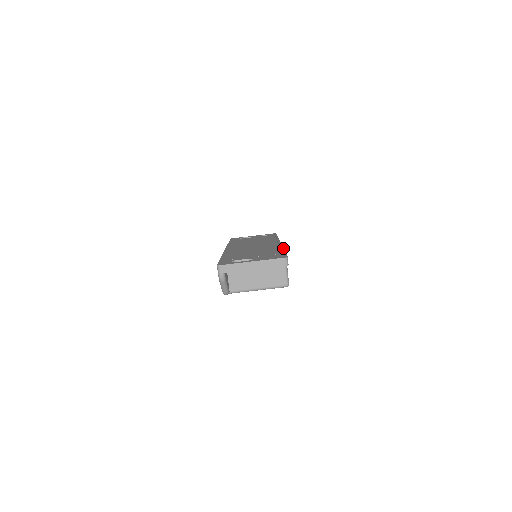
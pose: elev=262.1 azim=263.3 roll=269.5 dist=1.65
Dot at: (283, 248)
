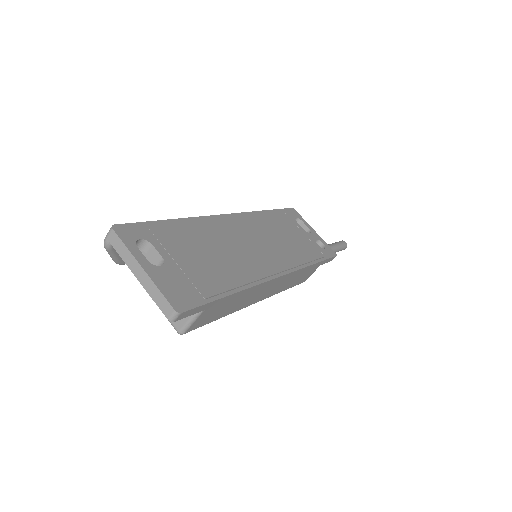
Dot at: (242, 289)
